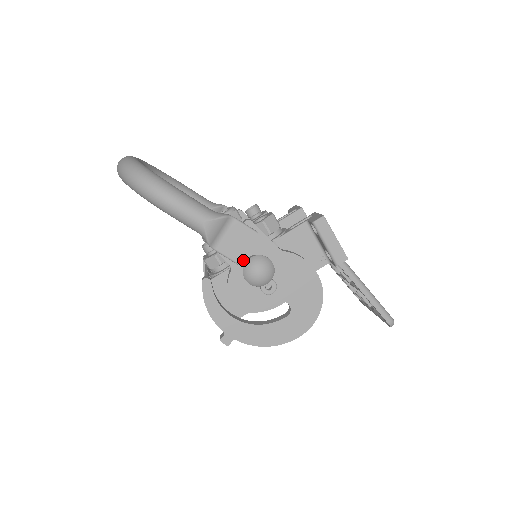
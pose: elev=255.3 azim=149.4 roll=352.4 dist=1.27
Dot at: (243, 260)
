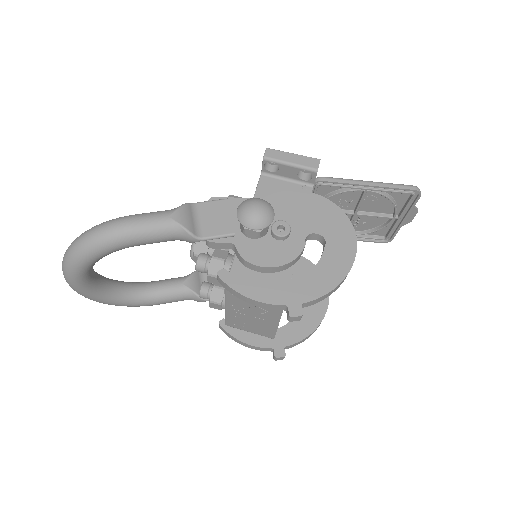
Dot at: (237, 230)
